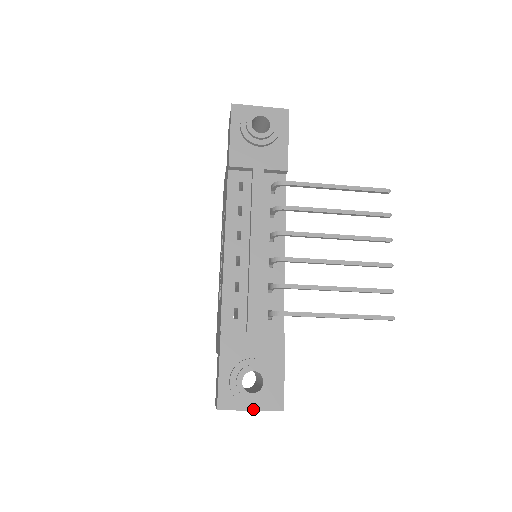
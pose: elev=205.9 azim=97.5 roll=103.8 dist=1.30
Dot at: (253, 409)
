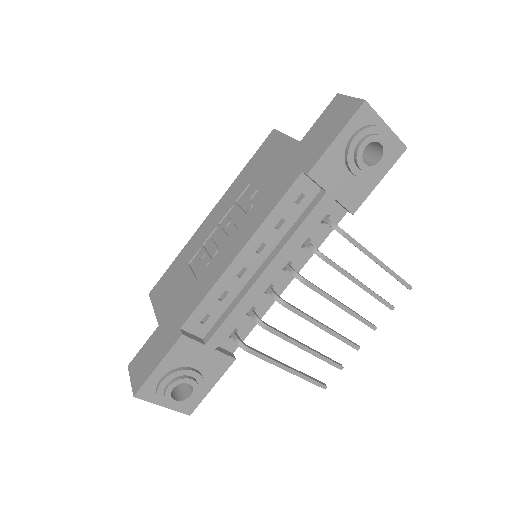
Dot at: (166, 406)
